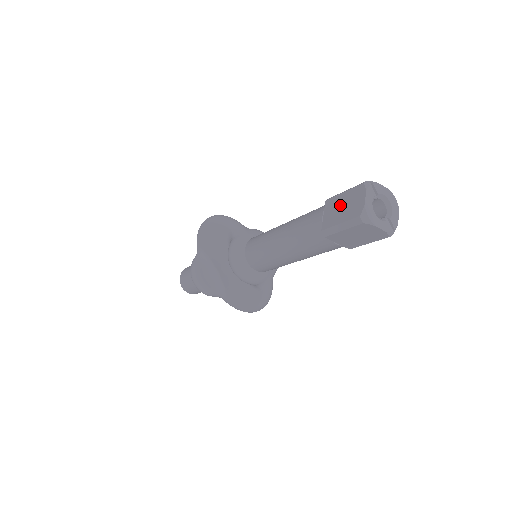
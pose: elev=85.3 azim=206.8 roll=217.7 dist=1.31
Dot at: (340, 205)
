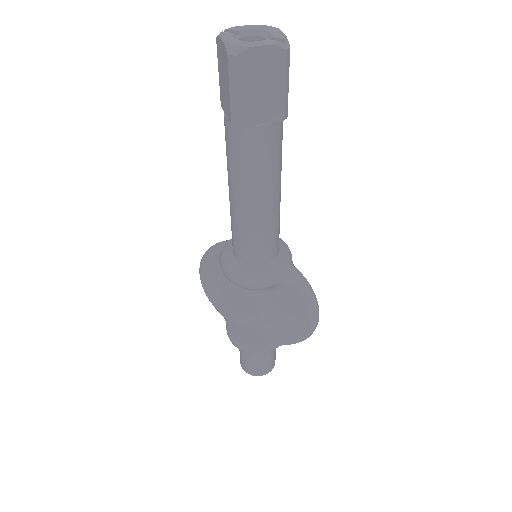
Dot at: (222, 84)
